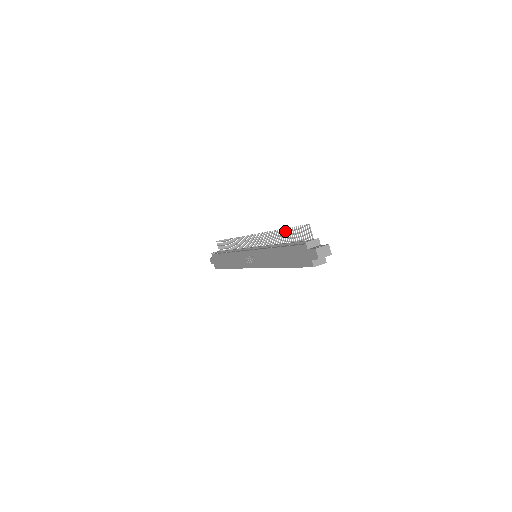
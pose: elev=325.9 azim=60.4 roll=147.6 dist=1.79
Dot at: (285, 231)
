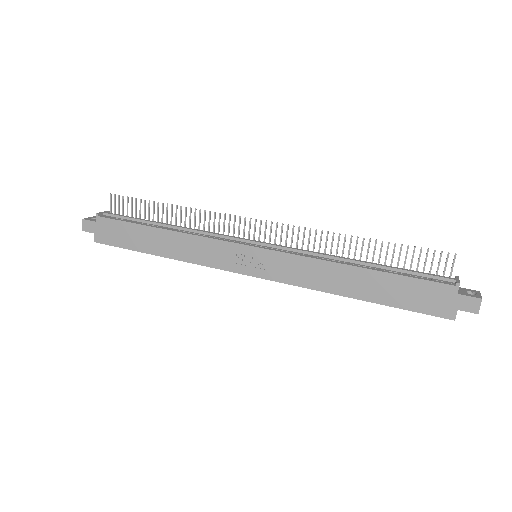
Dot at: occluded
